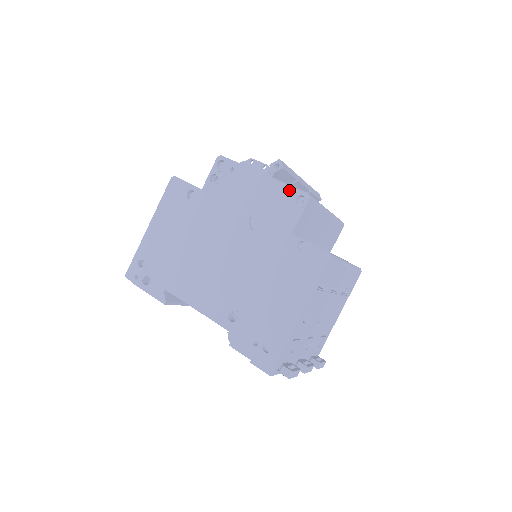
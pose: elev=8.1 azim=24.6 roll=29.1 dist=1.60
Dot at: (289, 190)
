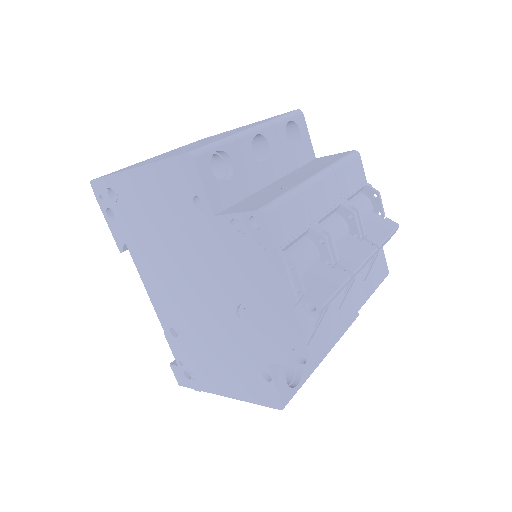
Dot at: (299, 340)
